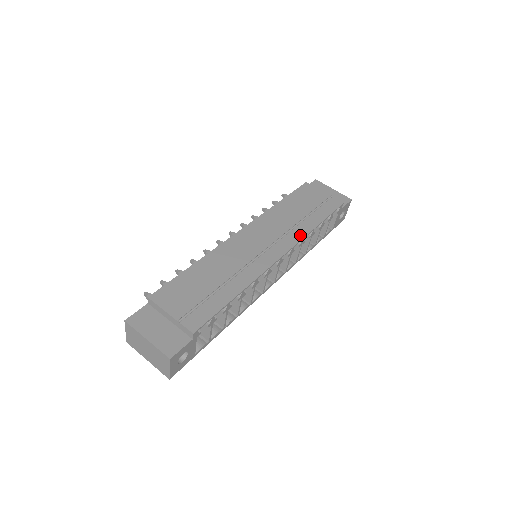
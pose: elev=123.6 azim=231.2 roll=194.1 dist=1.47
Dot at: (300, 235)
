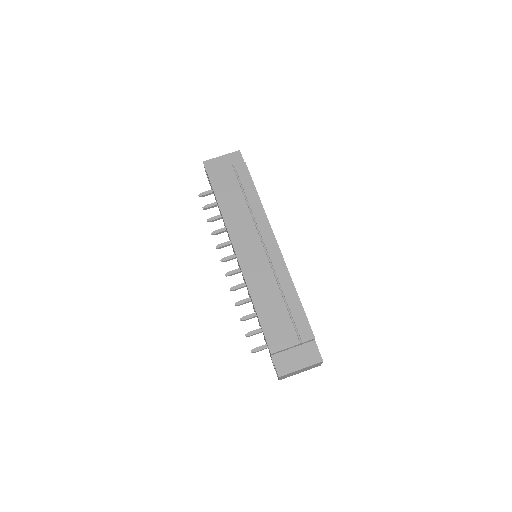
Dot at: (263, 216)
